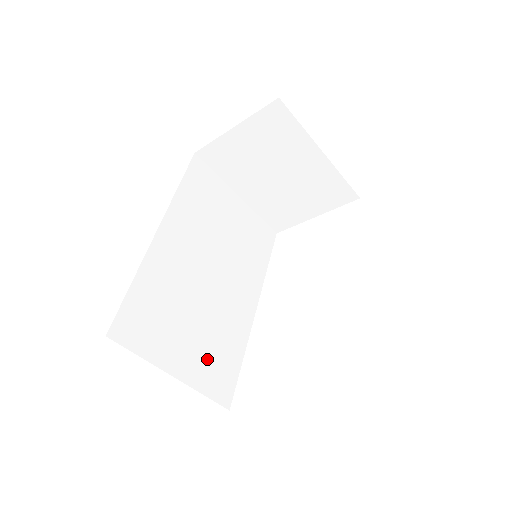
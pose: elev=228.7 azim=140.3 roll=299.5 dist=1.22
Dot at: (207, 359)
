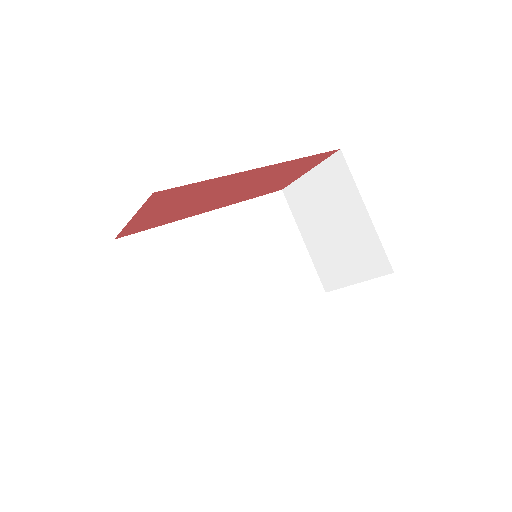
Dot at: (178, 318)
